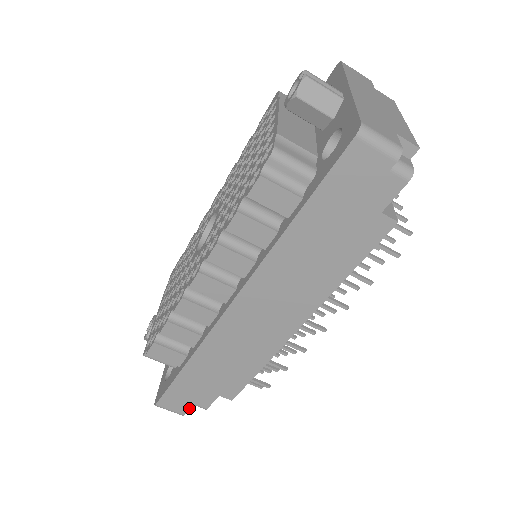
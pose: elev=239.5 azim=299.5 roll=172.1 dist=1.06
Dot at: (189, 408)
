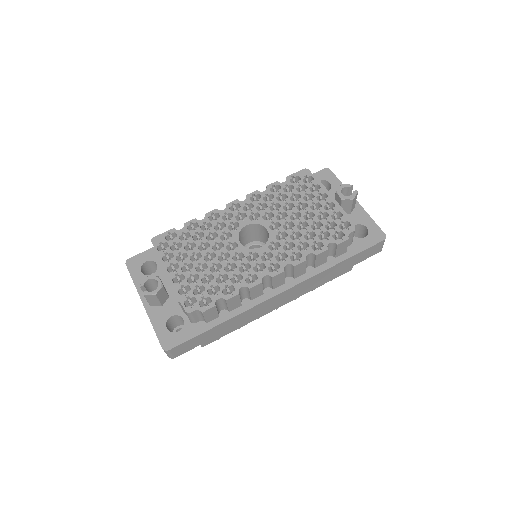
Dot at: occluded
